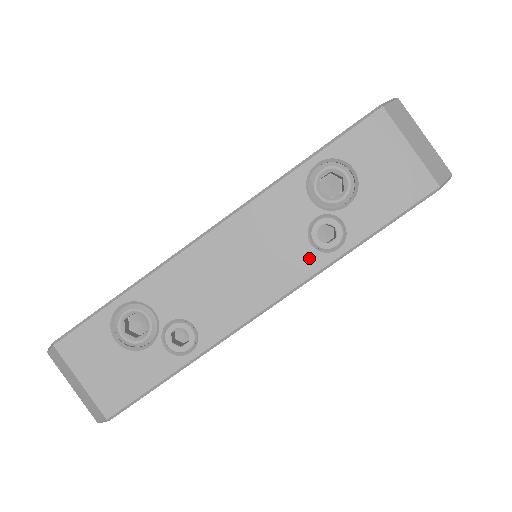
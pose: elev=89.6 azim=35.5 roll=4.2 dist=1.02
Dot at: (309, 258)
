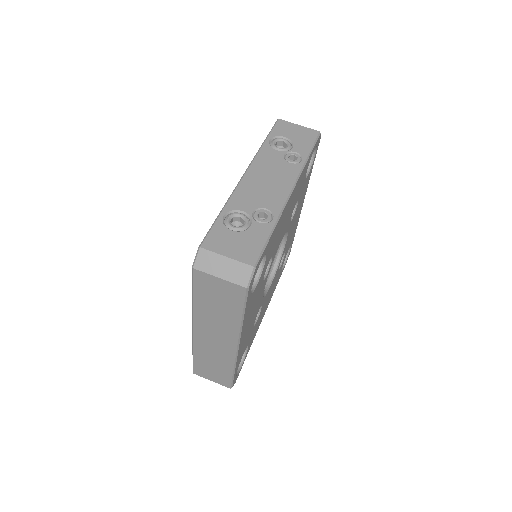
Dot at: (293, 167)
